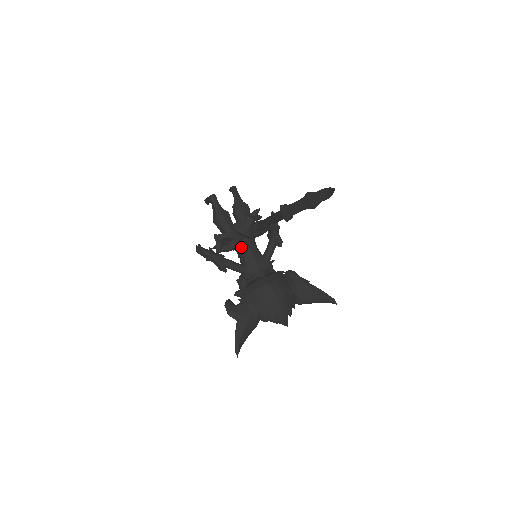
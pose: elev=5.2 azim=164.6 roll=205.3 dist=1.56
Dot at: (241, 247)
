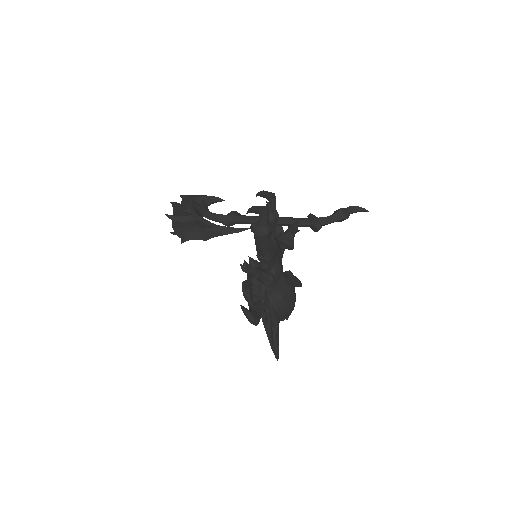
Dot at: occluded
